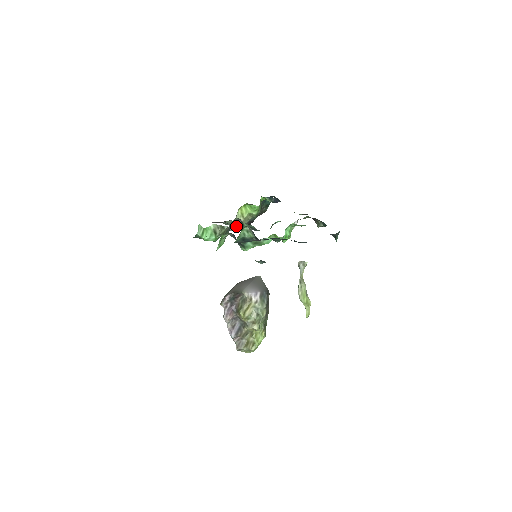
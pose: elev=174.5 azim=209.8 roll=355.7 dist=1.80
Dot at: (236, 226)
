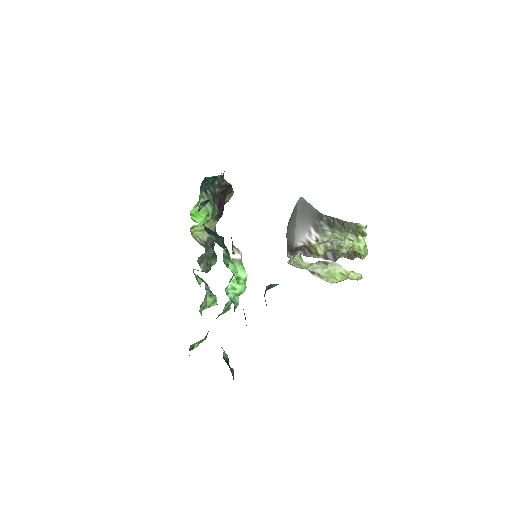
Dot at: occluded
